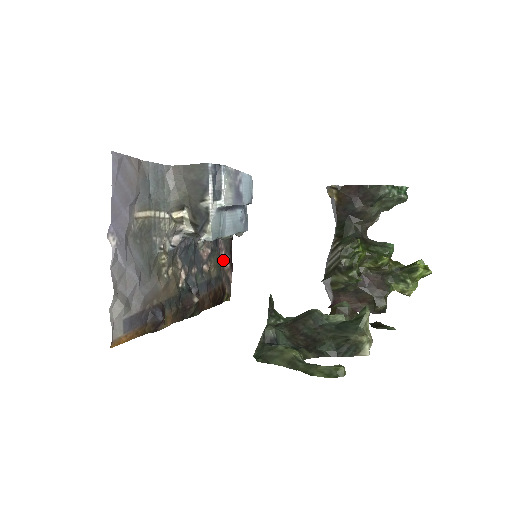
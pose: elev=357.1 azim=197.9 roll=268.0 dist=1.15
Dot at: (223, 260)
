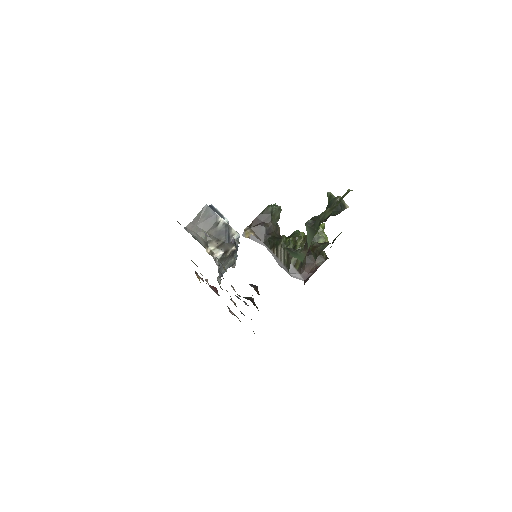
Dot at: occluded
